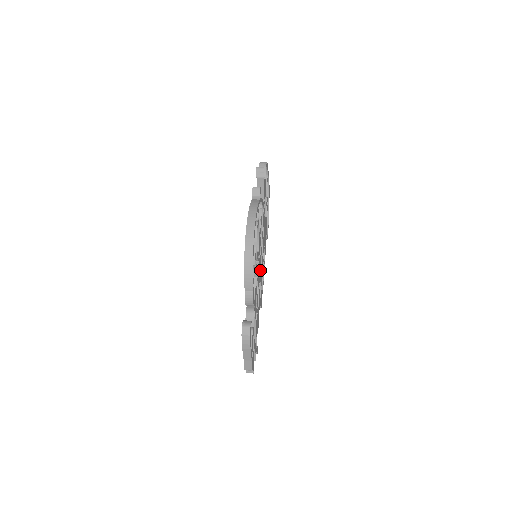
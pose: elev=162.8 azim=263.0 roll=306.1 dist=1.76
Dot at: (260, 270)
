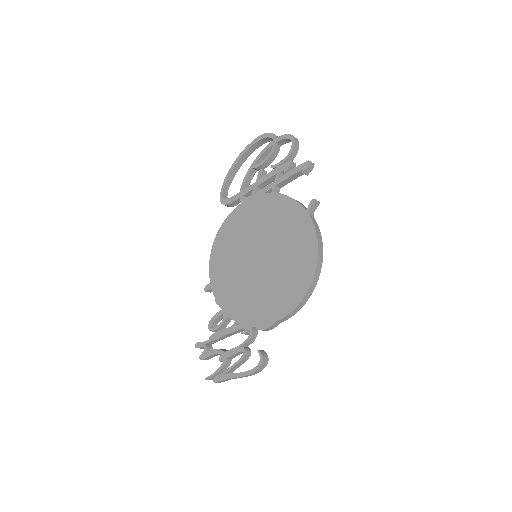
Dot at: occluded
